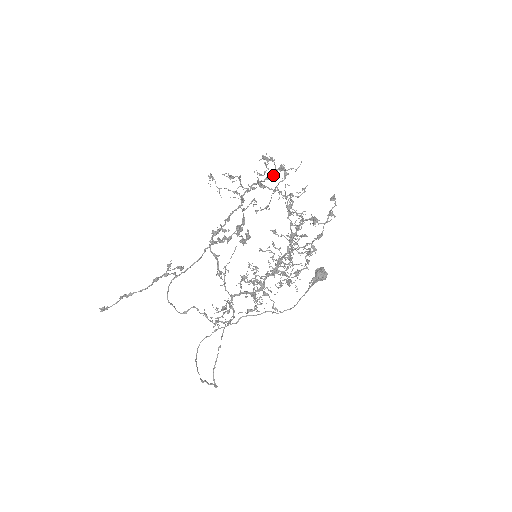
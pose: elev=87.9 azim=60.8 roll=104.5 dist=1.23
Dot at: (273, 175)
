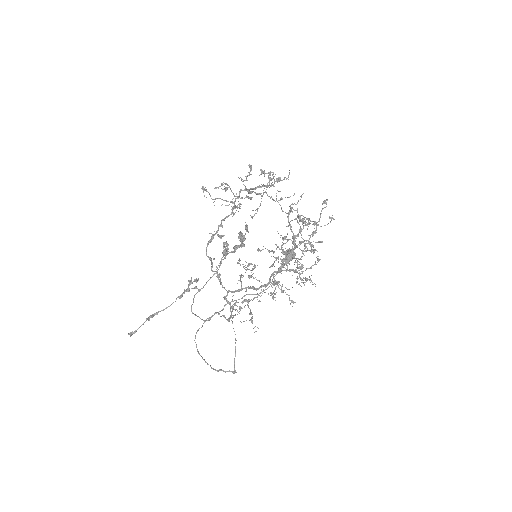
Dot at: occluded
